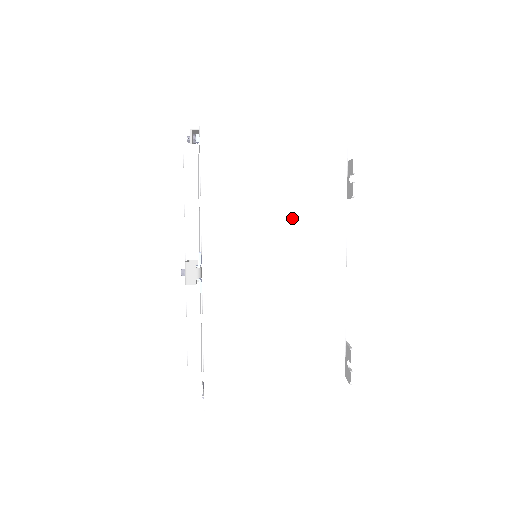
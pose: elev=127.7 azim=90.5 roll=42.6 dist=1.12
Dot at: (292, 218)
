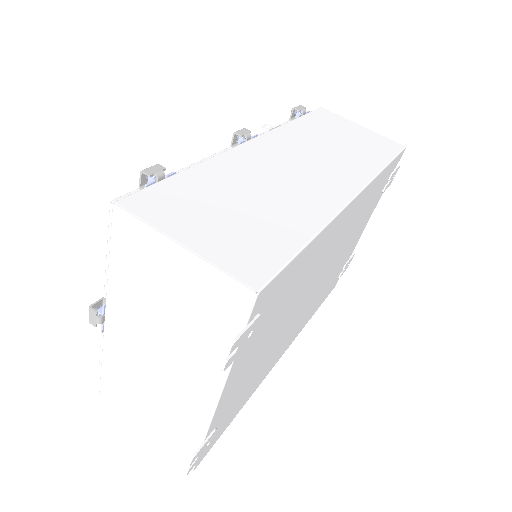
Dot at: (181, 334)
